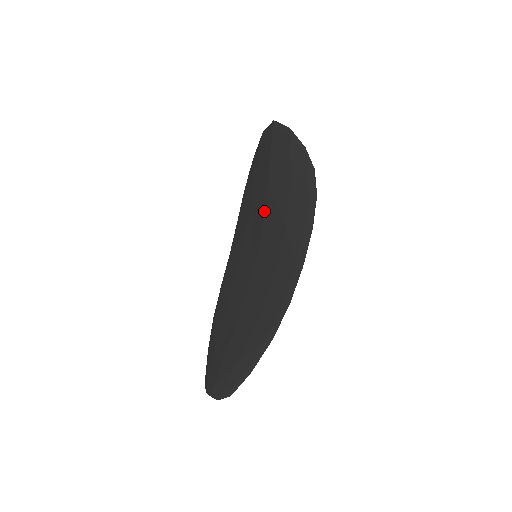
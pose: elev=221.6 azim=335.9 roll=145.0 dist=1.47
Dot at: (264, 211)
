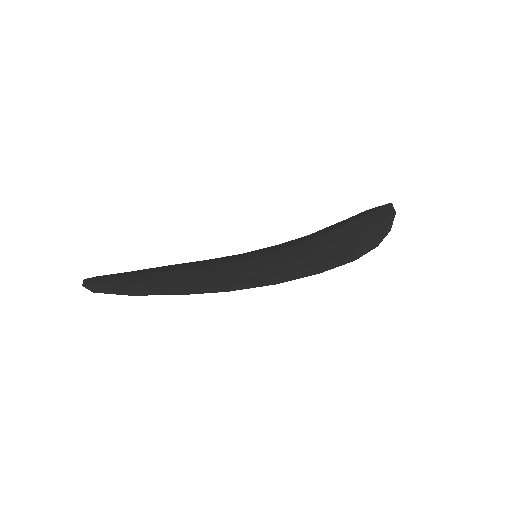
Dot at: (304, 241)
